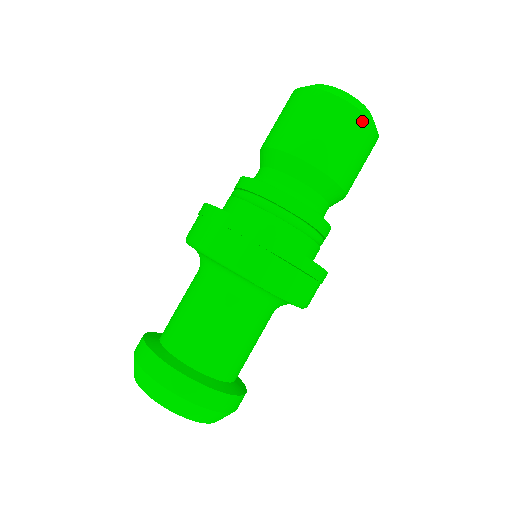
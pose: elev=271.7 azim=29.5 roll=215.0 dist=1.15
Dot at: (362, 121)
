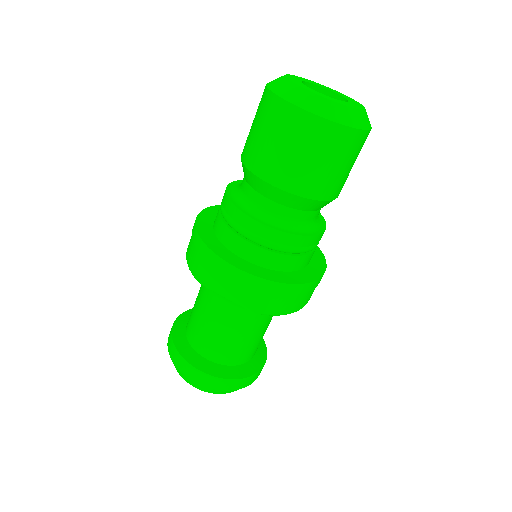
Dot at: (298, 116)
